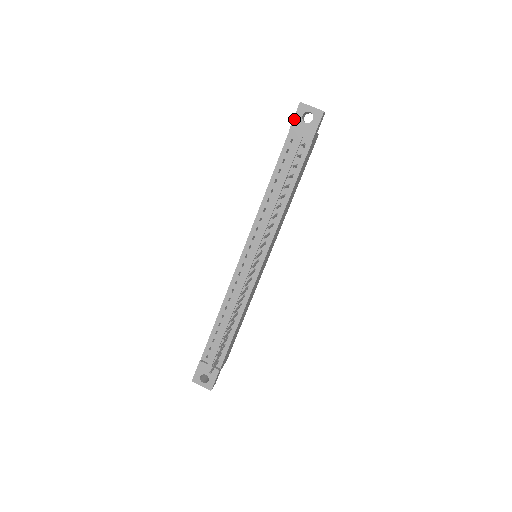
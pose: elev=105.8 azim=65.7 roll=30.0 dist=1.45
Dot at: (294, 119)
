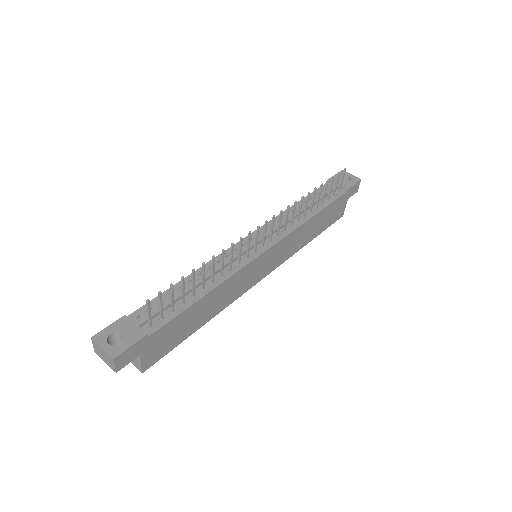
Dot at: (335, 175)
